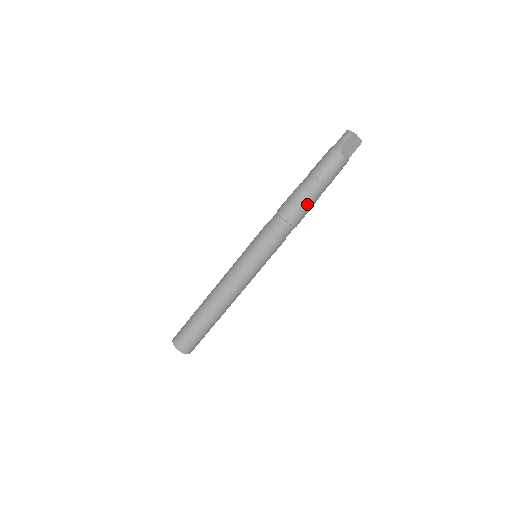
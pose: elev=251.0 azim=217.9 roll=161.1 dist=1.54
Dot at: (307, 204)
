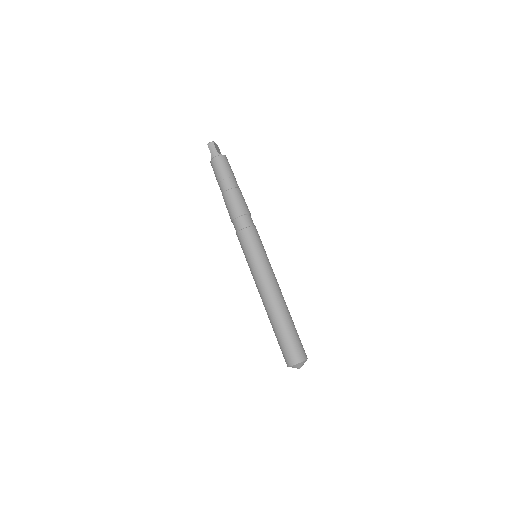
Dot at: (242, 195)
